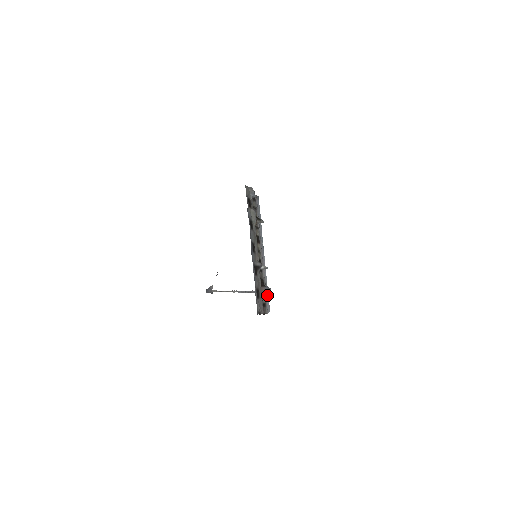
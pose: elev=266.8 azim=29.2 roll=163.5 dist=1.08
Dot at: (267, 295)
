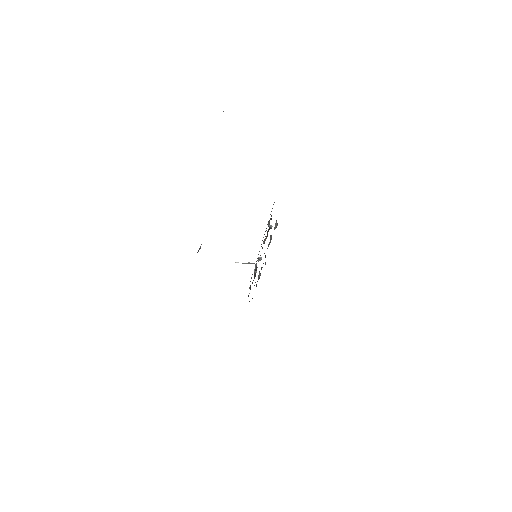
Dot at: occluded
